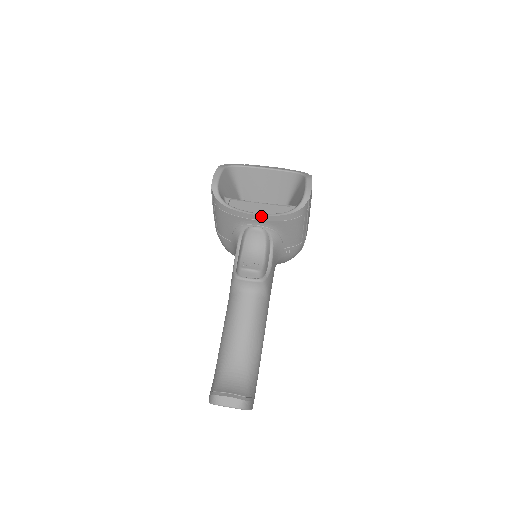
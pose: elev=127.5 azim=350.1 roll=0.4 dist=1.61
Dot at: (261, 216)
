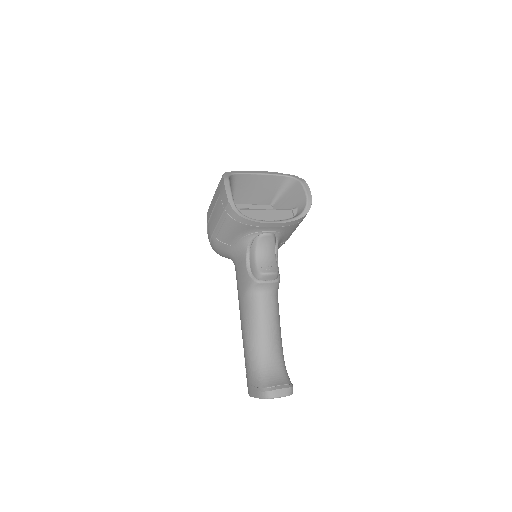
Dot at: (277, 224)
